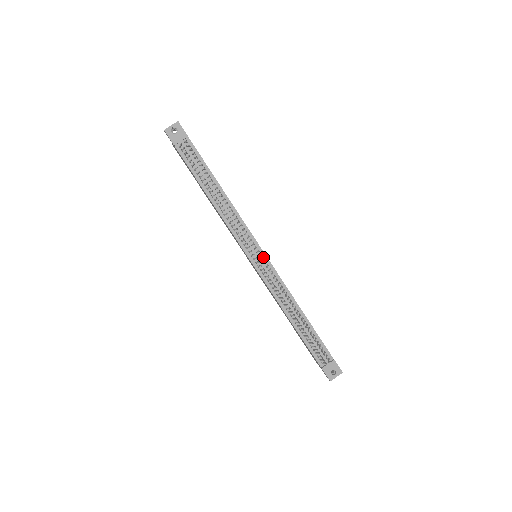
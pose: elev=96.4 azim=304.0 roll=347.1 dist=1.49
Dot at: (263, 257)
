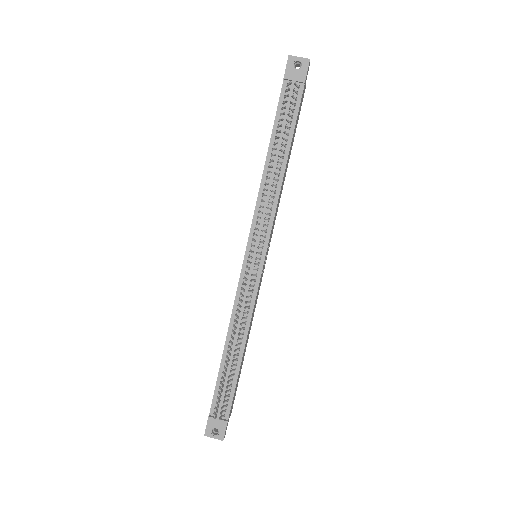
Dot at: (260, 263)
